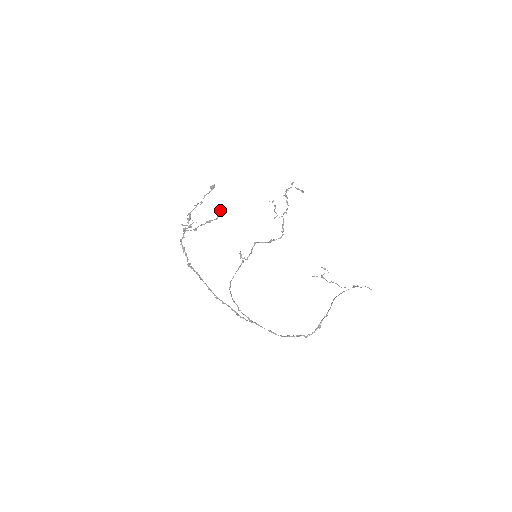
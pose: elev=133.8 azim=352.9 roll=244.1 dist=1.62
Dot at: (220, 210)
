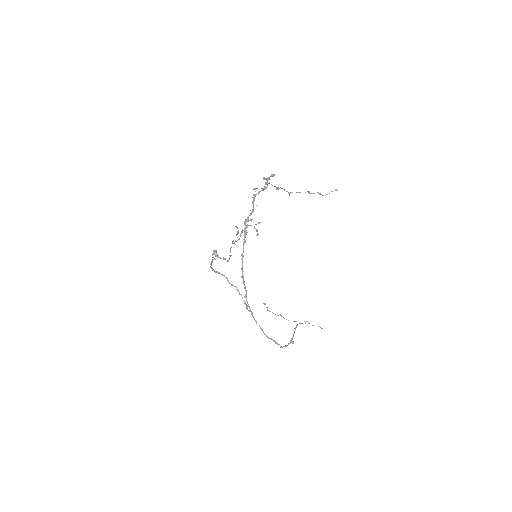
Dot at: occluded
